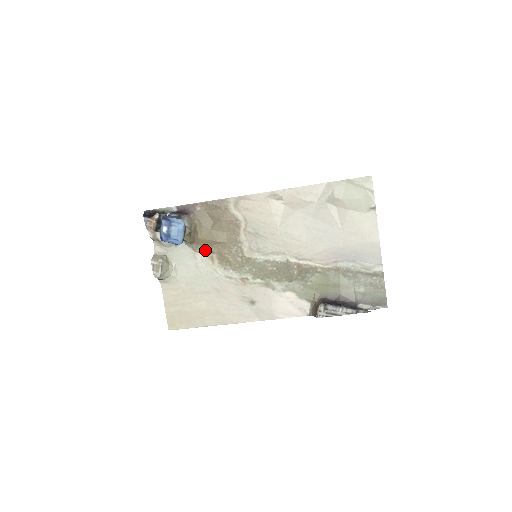
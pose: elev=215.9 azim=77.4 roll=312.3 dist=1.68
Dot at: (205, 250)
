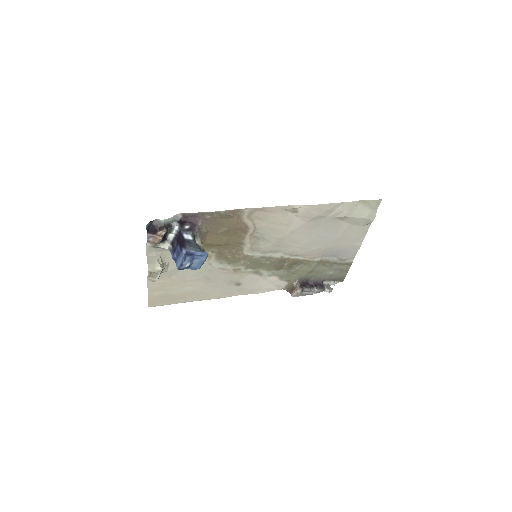
Dot at: occluded
